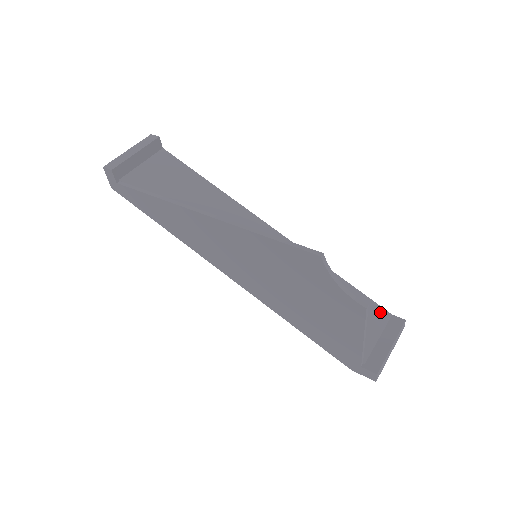
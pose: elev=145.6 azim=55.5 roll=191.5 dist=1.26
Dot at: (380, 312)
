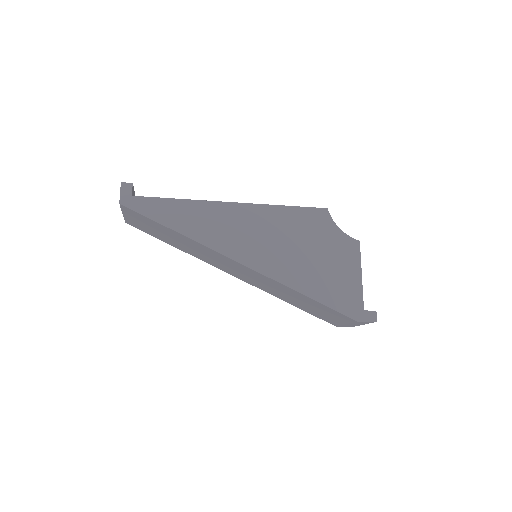
Dot at: occluded
